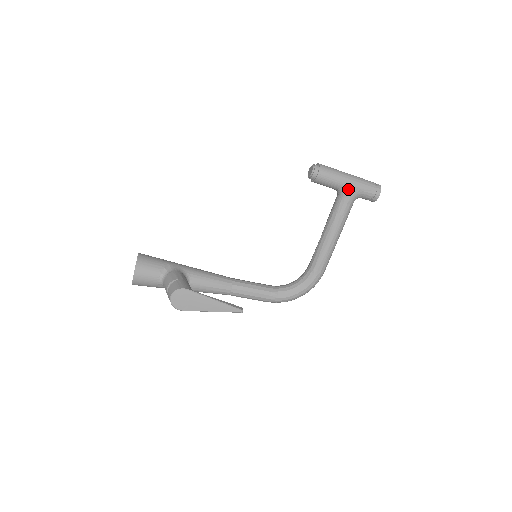
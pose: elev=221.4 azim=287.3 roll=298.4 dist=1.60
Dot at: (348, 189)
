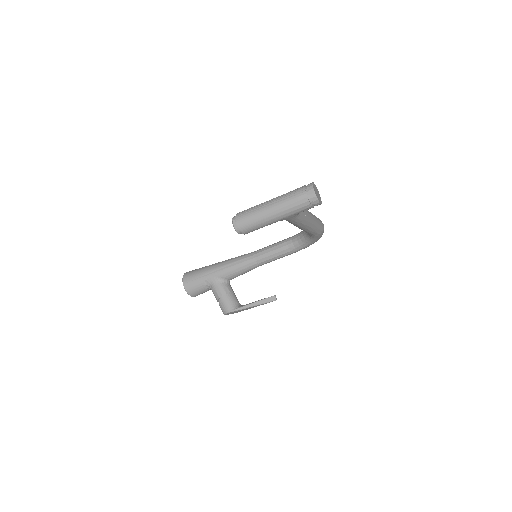
Dot at: occluded
